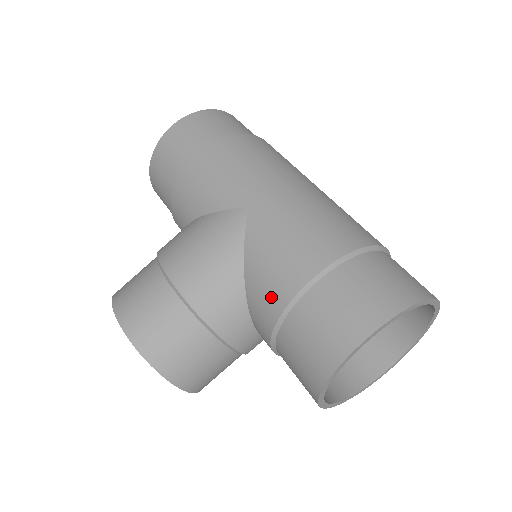
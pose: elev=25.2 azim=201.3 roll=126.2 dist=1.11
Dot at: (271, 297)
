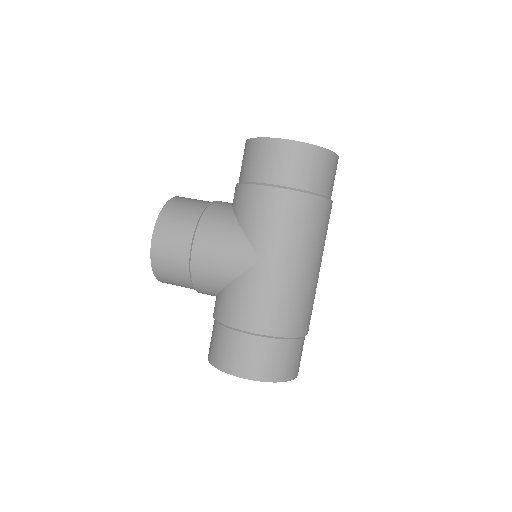
Dot at: (226, 312)
